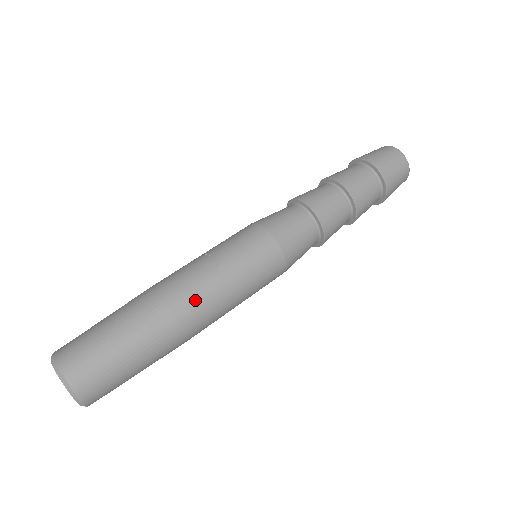
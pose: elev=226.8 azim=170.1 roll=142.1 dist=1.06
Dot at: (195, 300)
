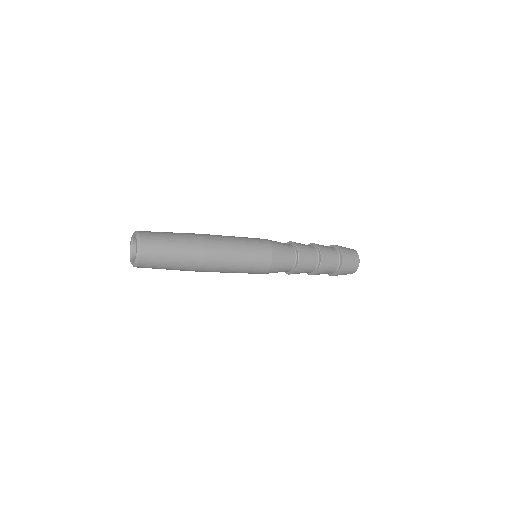
Dot at: (217, 239)
